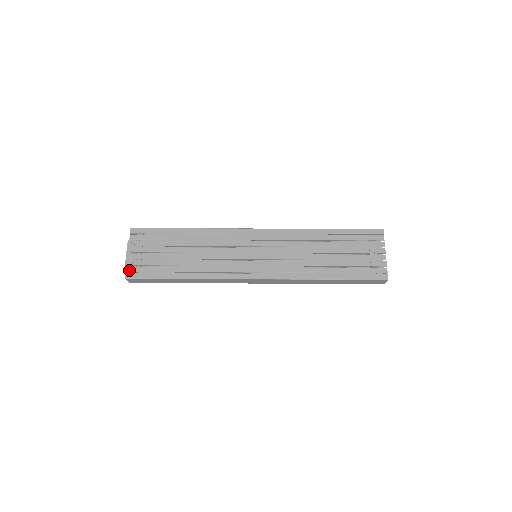
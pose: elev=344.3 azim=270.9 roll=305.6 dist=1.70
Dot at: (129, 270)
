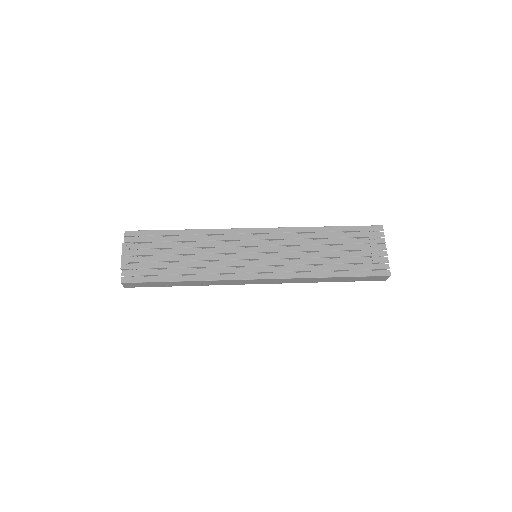
Dot at: (125, 274)
